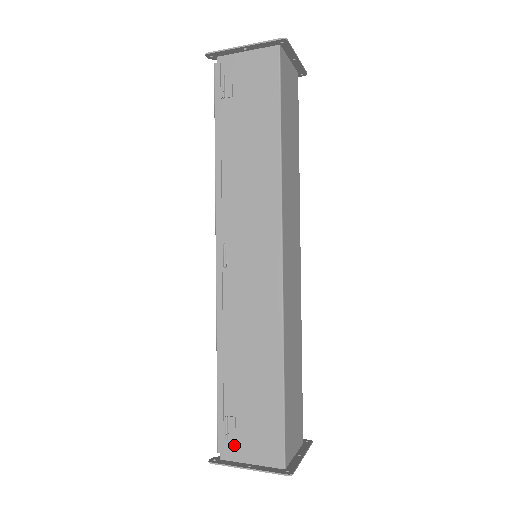
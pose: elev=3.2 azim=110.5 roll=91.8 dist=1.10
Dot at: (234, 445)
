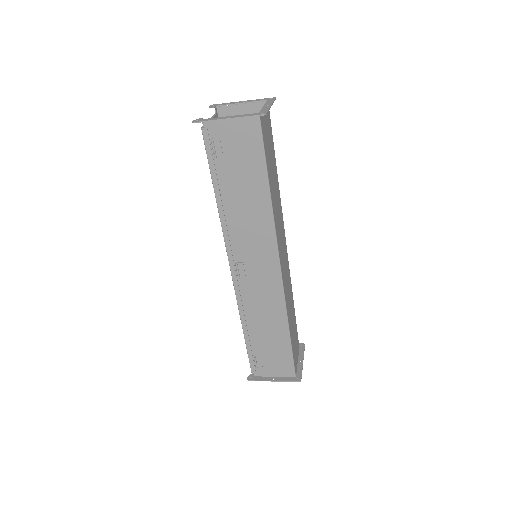
Dot at: (262, 369)
